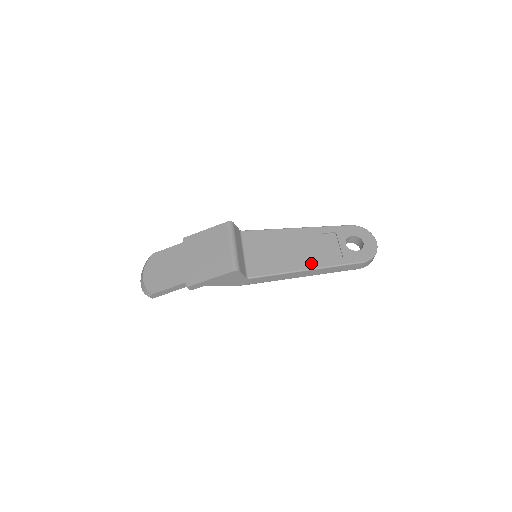
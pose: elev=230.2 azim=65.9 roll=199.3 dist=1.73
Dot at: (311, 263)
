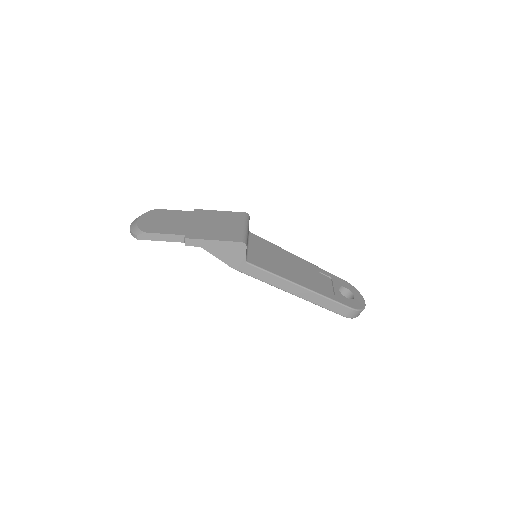
Dot at: (306, 284)
